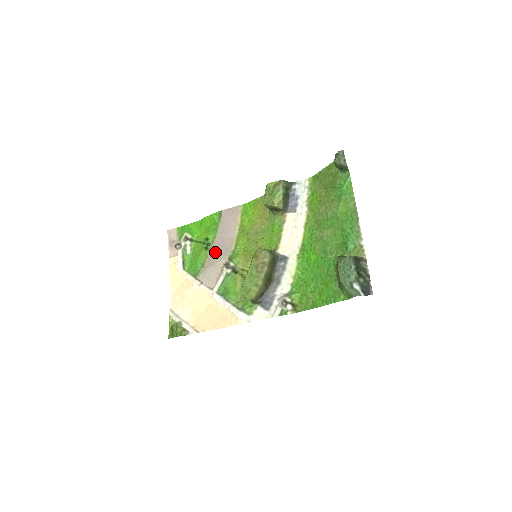
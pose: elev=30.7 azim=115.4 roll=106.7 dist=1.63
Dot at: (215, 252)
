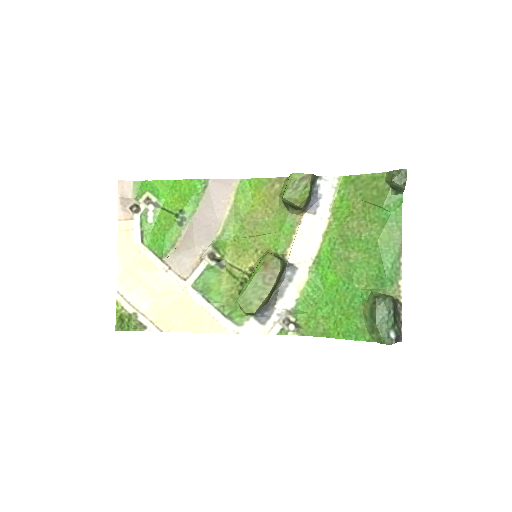
Dot at: (193, 232)
